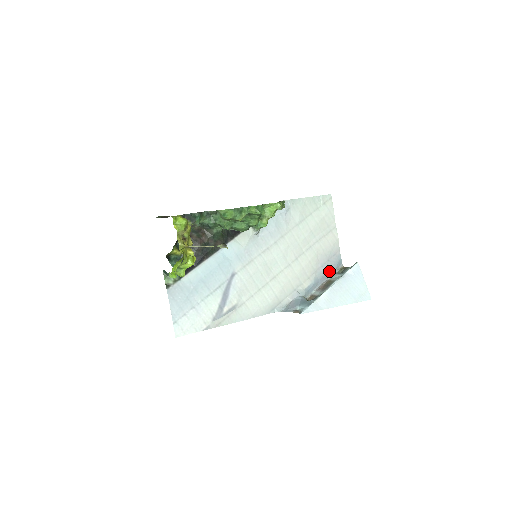
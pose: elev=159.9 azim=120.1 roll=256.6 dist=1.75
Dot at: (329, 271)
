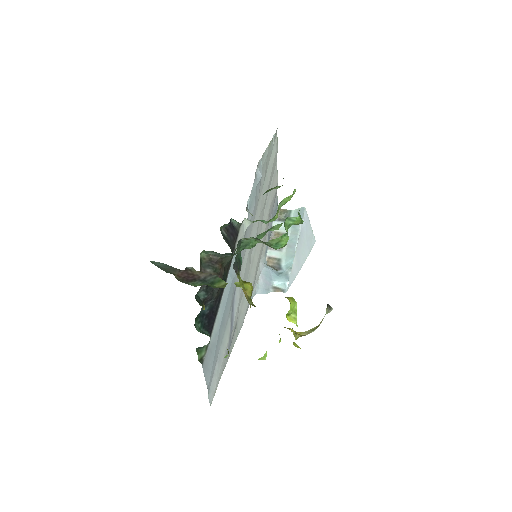
Dot at: occluded
